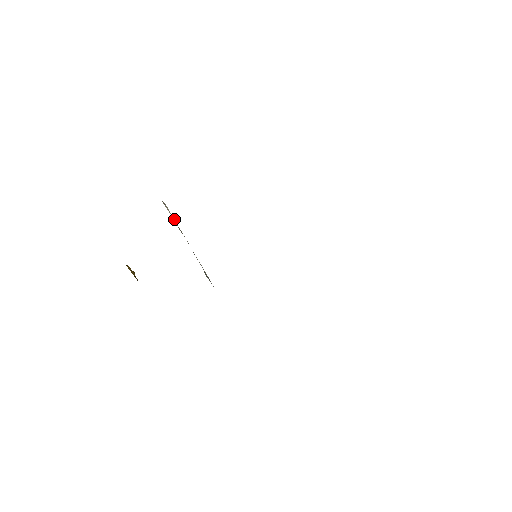
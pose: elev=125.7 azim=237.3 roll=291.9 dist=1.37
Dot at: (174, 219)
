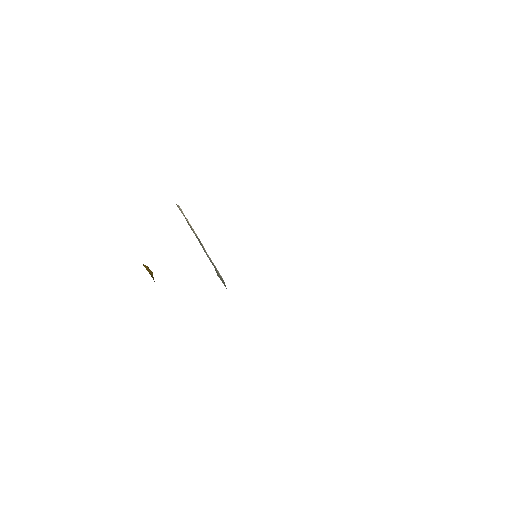
Dot at: (188, 221)
